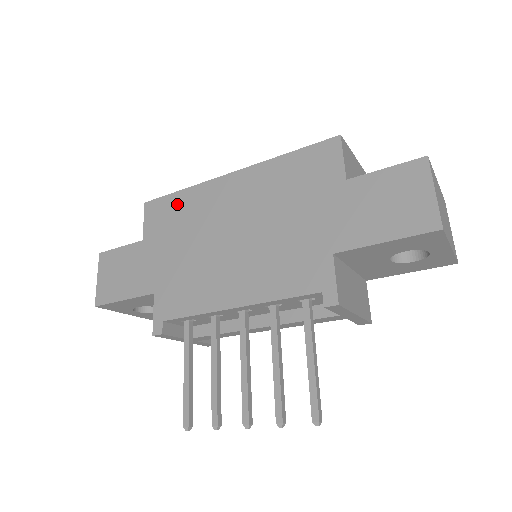
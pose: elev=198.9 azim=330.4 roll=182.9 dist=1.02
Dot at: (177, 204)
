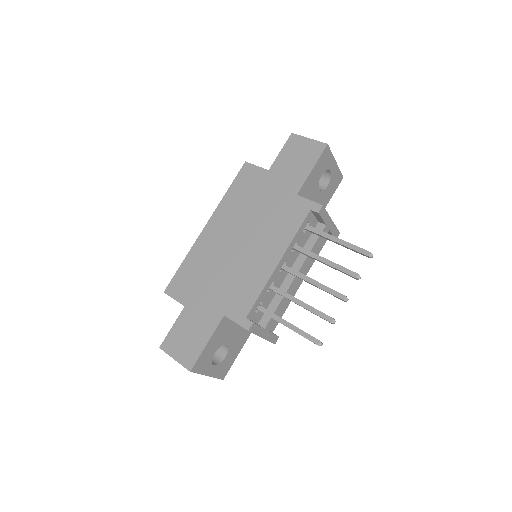
Dot at: (188, 269)
